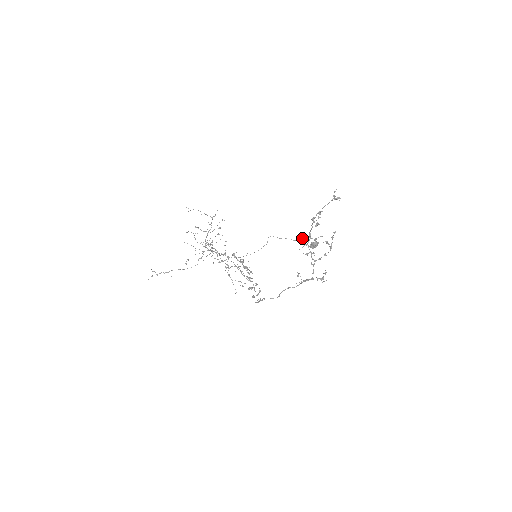
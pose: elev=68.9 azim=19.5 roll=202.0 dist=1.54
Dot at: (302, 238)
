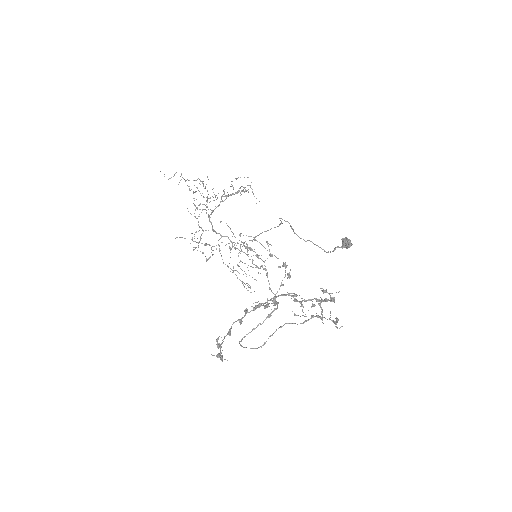
Dot at: (261, 304)
